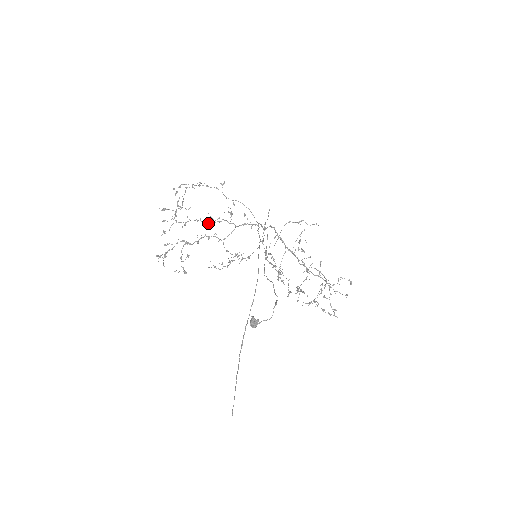
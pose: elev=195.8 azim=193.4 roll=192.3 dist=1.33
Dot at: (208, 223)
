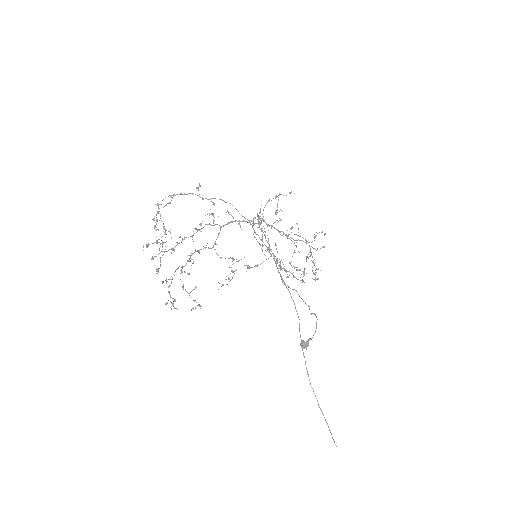
Dot at: (193, 235)
